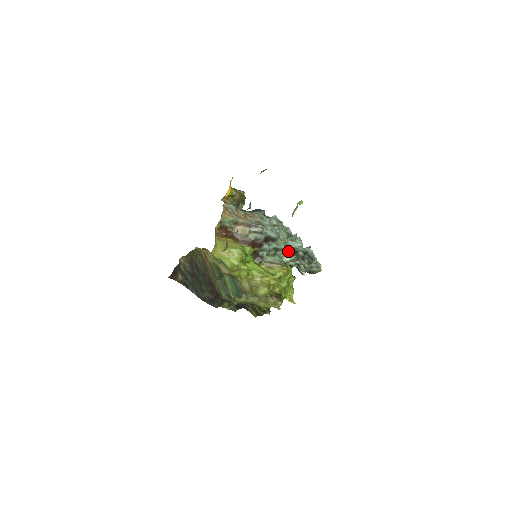
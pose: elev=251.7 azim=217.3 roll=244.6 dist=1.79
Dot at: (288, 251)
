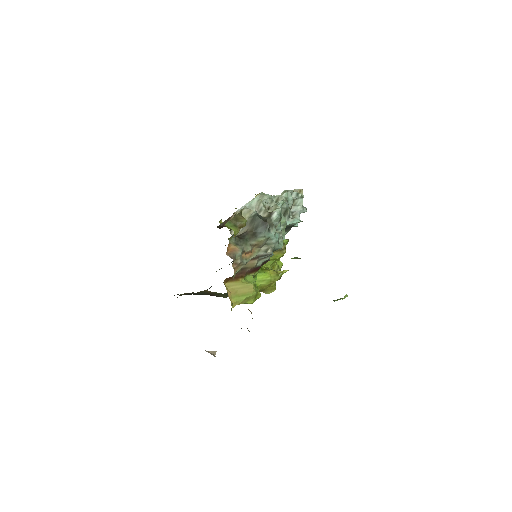
Dot at: (285, 228)
